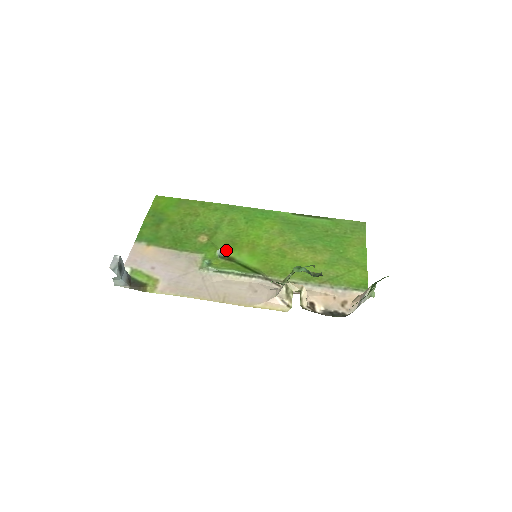
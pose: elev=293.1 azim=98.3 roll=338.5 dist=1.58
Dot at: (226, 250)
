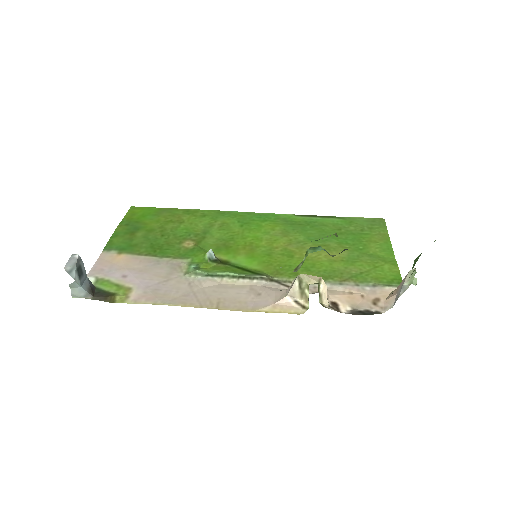
Dot at: (218, 254)
